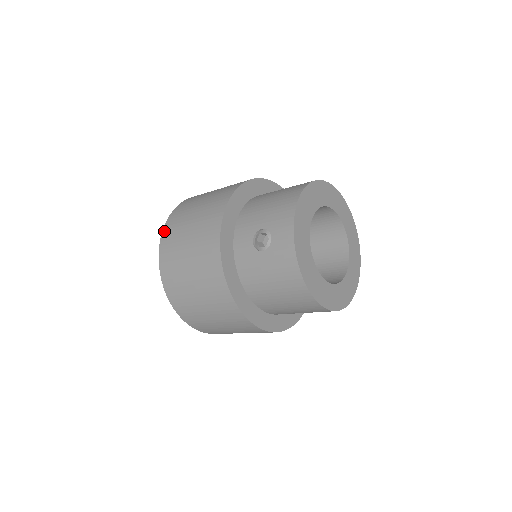
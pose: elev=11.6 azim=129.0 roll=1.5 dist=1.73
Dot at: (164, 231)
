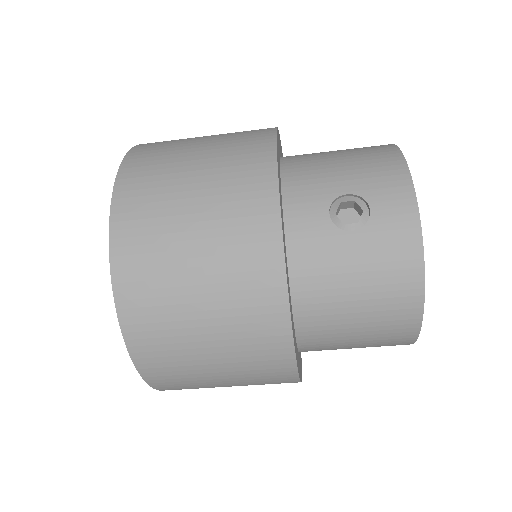
Dot at: (121, 180)
